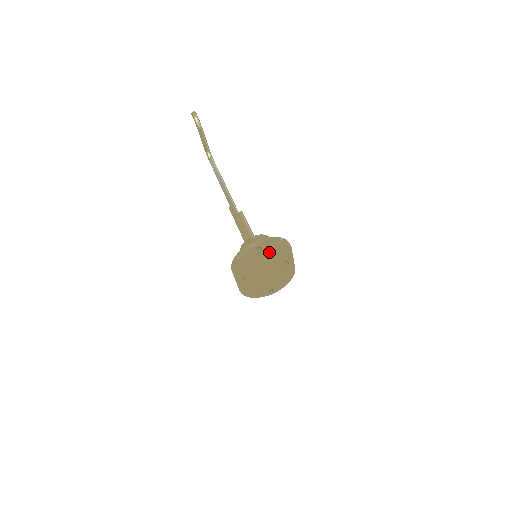
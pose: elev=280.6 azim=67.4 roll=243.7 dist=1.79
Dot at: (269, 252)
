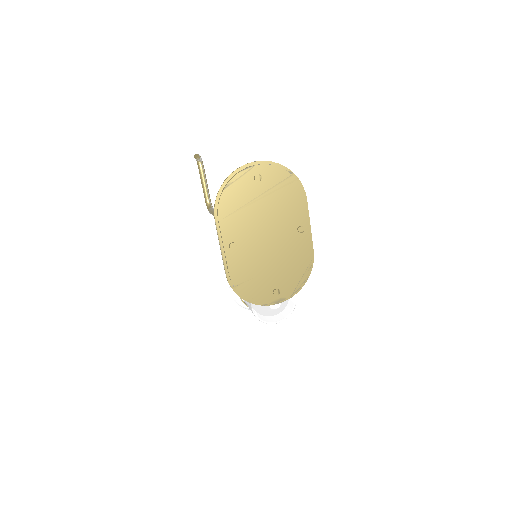
Dot at: (273, 194)
